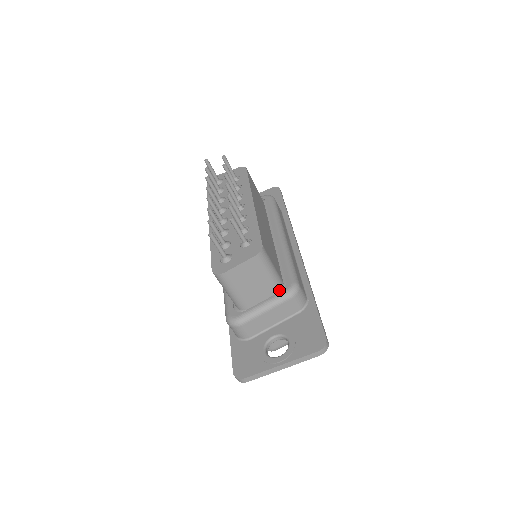
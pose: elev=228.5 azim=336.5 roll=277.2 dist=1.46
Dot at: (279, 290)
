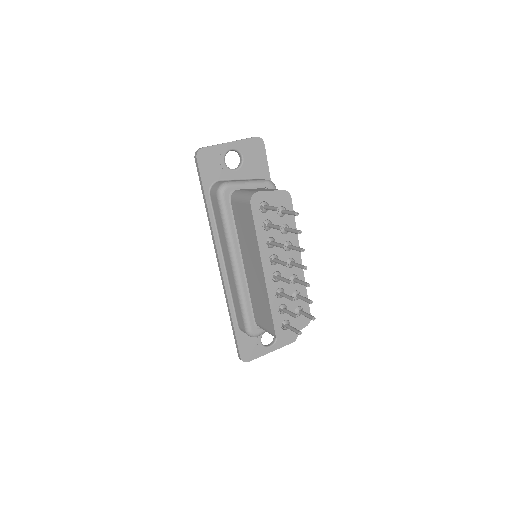
Dot at: occluded
